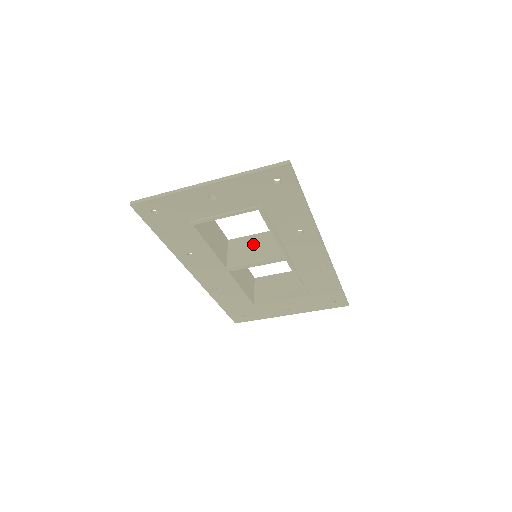
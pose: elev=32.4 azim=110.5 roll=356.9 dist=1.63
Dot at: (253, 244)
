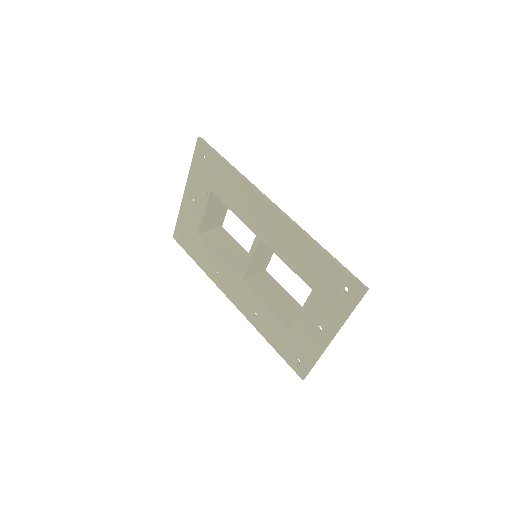
Dot at: occluded
